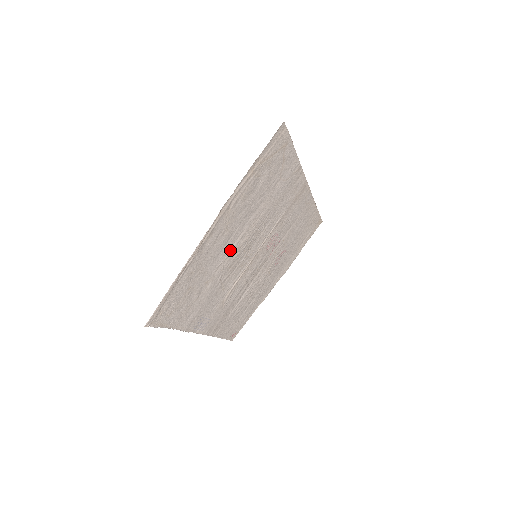
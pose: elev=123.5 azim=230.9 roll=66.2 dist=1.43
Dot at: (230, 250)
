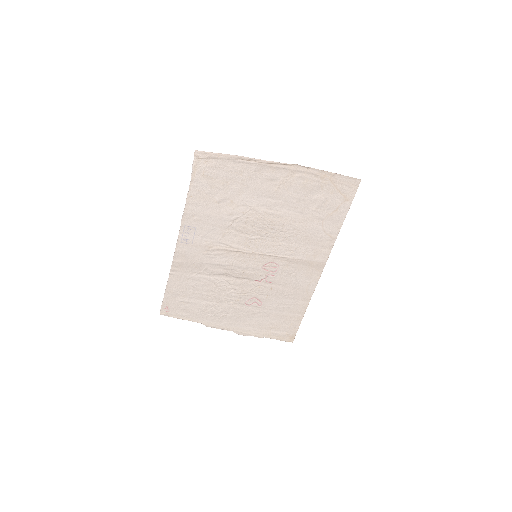
Dot at: (261, 209)
